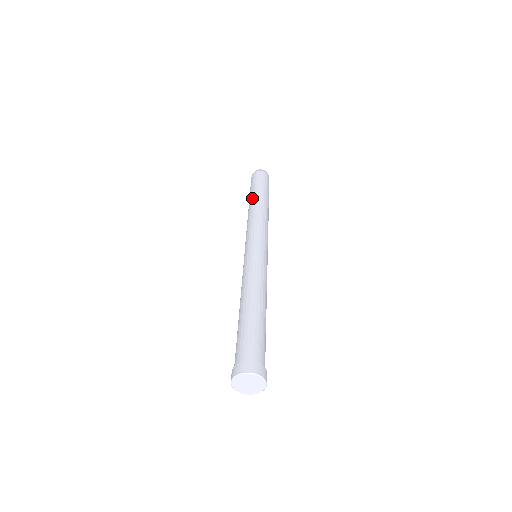
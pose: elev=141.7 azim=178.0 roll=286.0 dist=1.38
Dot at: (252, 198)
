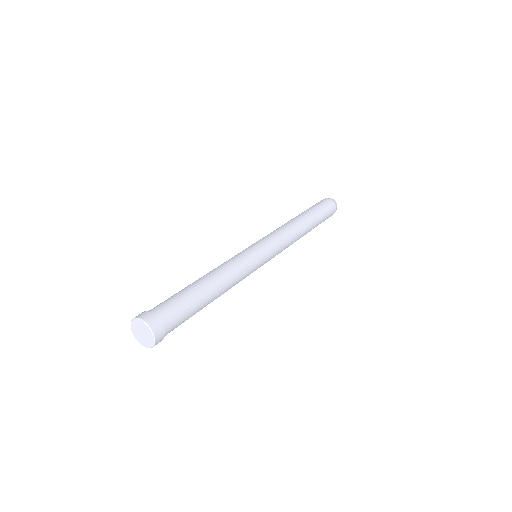
Dot at: (306, 215)
